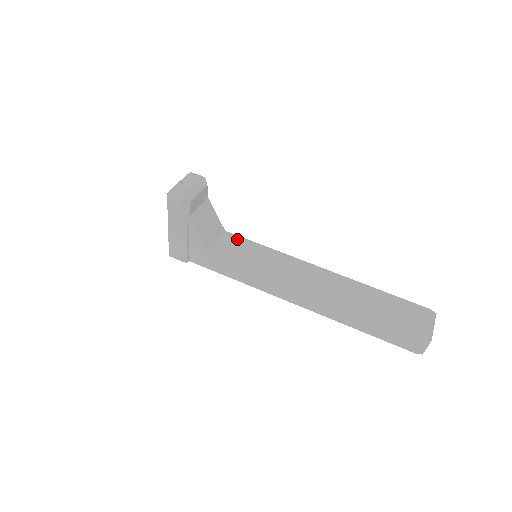
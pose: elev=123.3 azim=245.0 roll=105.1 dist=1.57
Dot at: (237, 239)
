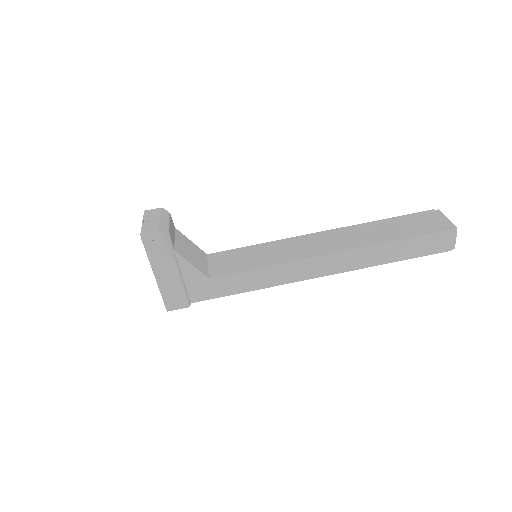
Dot at: (225, 254)
